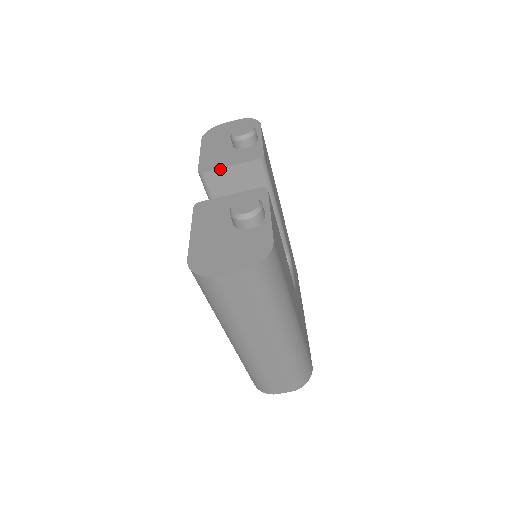
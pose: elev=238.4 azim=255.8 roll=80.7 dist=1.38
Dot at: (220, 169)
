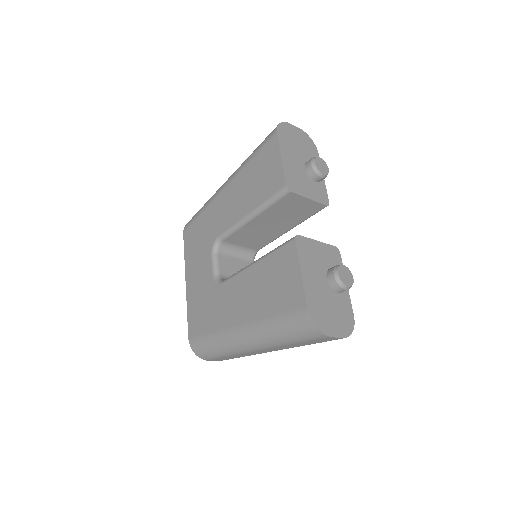
Dot at: (302, 196)
